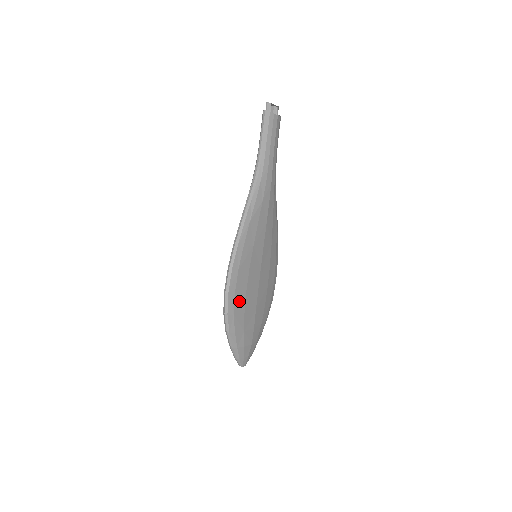
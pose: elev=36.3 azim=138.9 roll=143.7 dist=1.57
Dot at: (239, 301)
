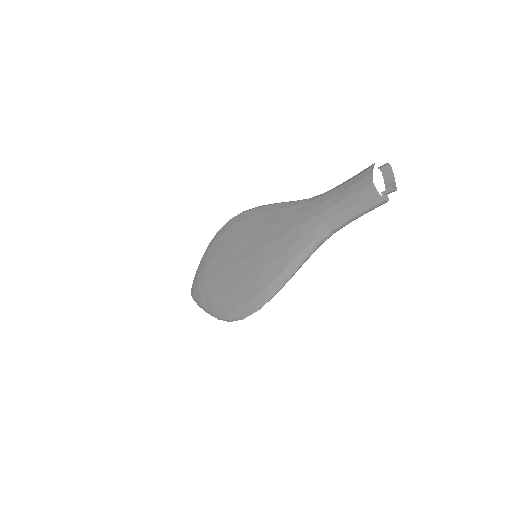
Dot at: occluded
